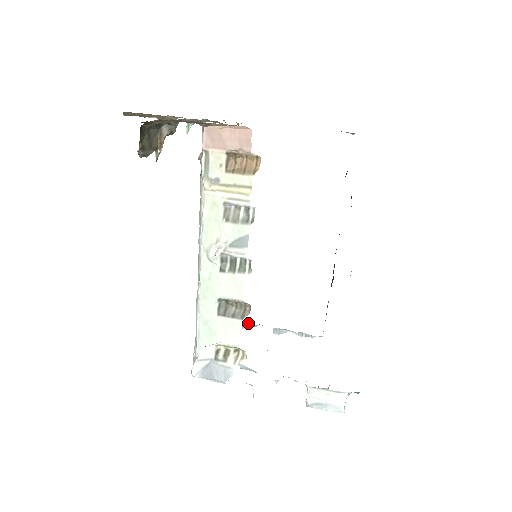
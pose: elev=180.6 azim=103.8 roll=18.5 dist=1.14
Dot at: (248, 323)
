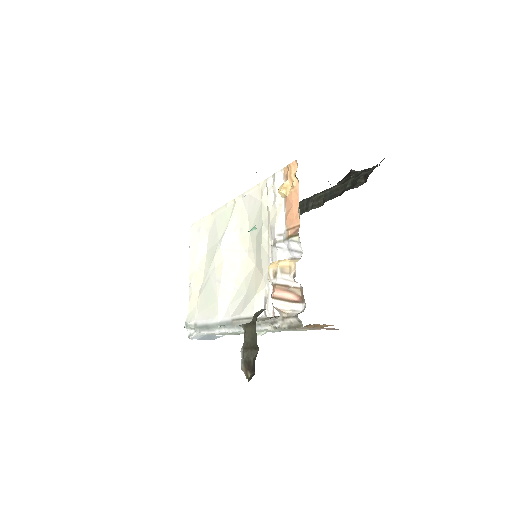
Dot at: occluded
